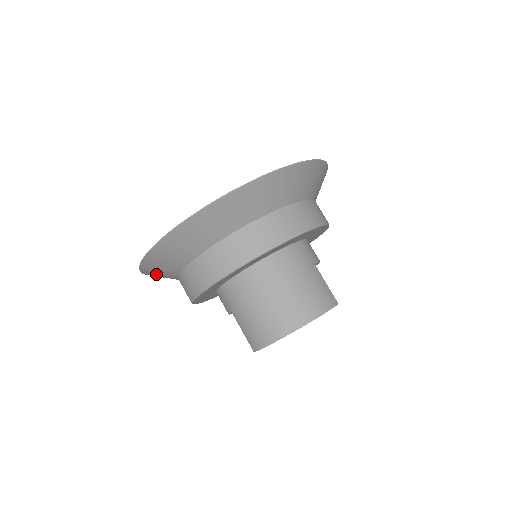
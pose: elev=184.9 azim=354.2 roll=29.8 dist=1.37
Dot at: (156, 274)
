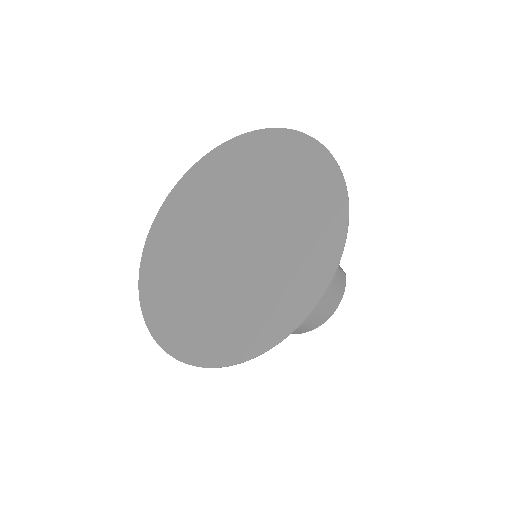
Dot at: occluded
